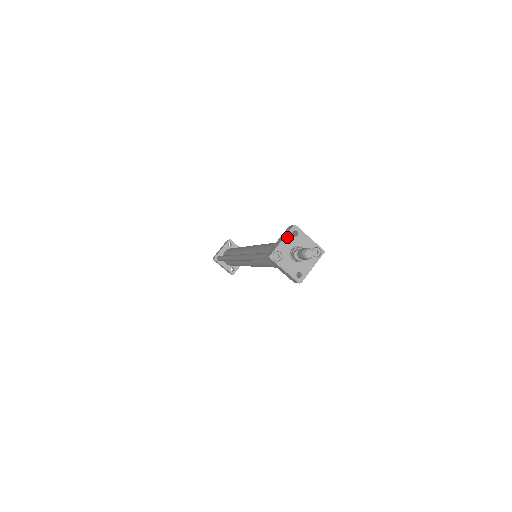
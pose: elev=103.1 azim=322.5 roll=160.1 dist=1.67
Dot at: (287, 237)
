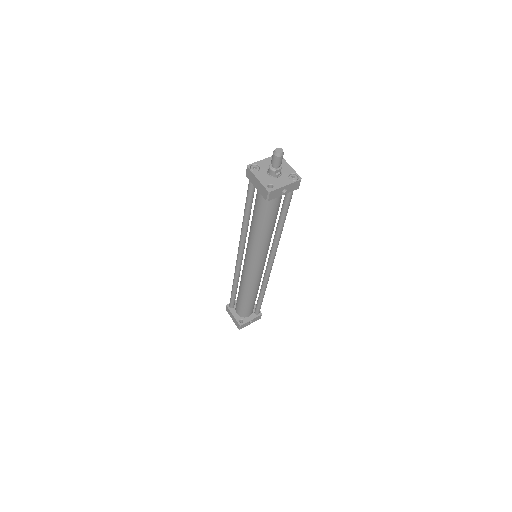
Dot at: (269, 159)
